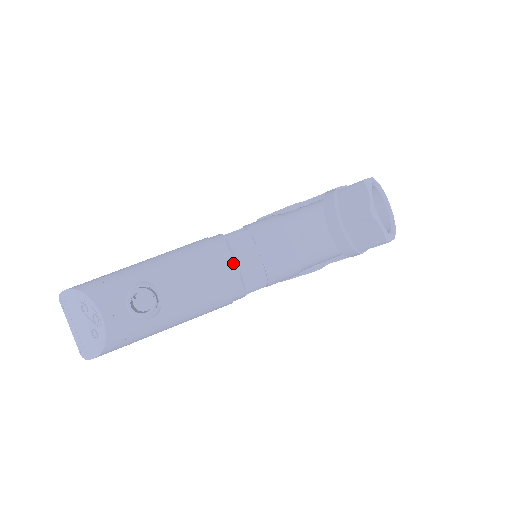
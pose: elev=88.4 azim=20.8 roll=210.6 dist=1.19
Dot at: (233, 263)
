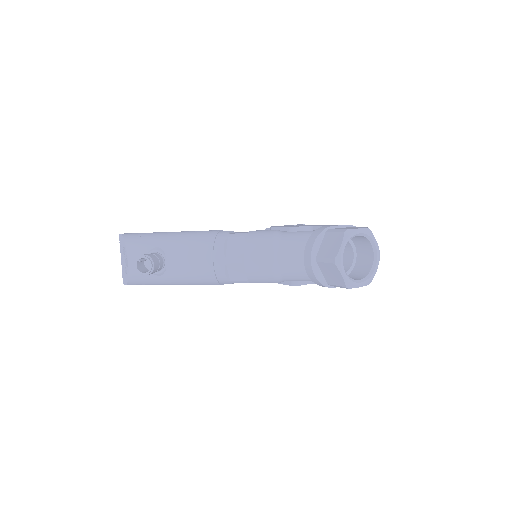
Dot at: (222, 258)
